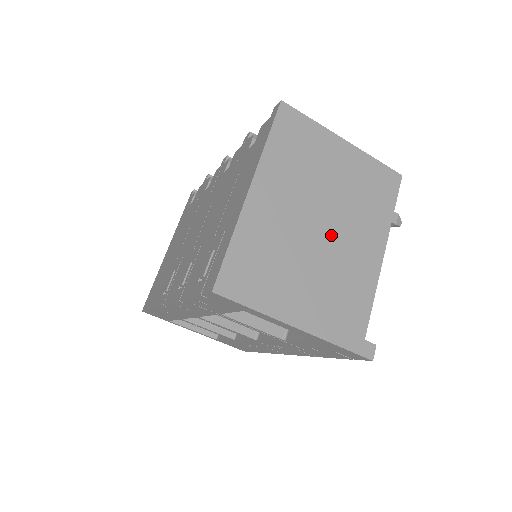
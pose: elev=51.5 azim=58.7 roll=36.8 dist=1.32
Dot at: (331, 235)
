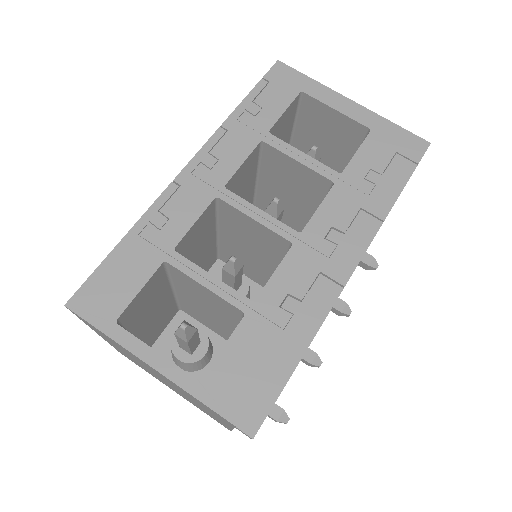
Dot at: occluded
